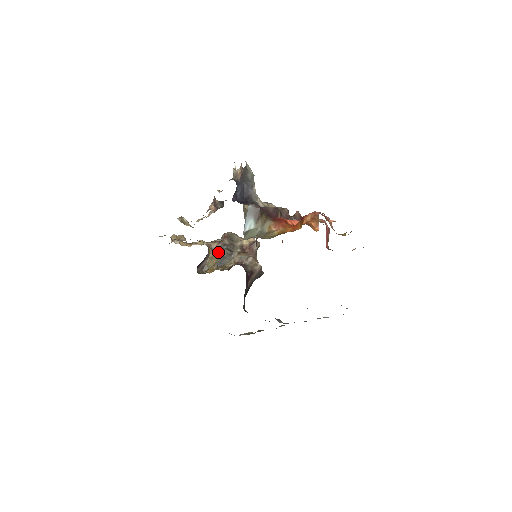
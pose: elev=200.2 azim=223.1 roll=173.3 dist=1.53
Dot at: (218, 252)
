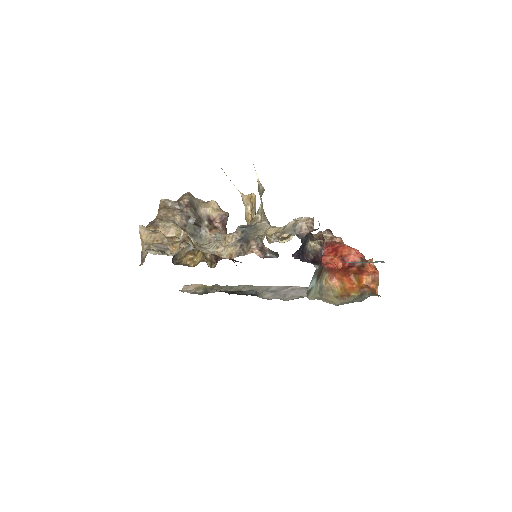
Dot at: (186, 230)
